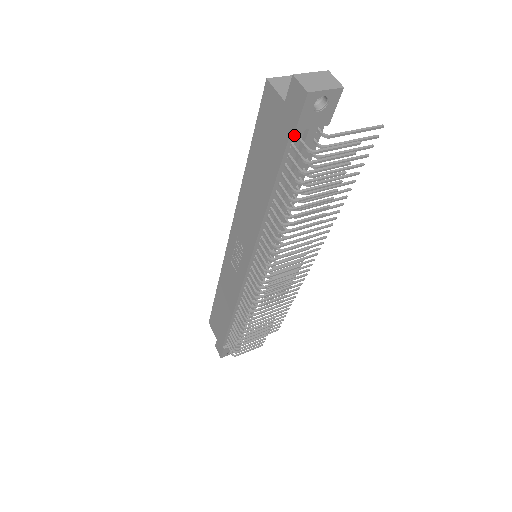
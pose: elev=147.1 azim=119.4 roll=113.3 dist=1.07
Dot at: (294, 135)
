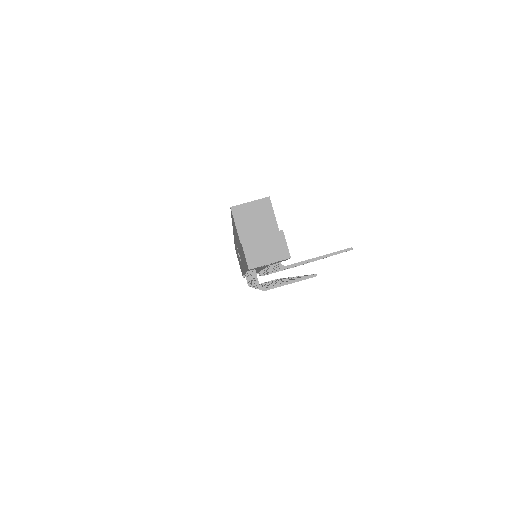
Dot at: occluded
